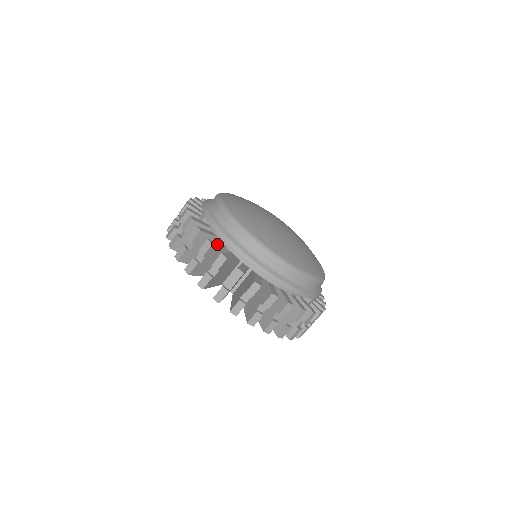
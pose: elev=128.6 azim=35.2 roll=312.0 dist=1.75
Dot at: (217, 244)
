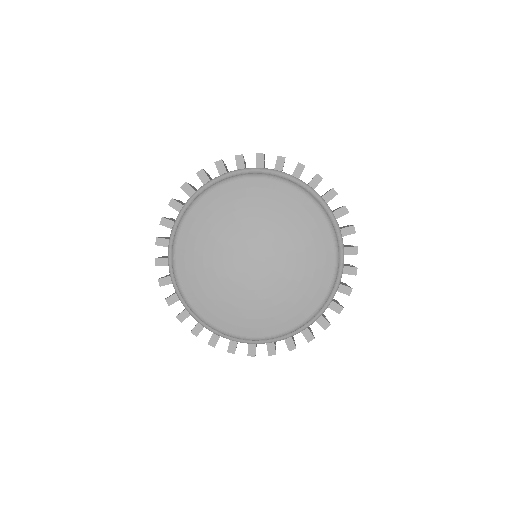
Dot at: (235, 344)
